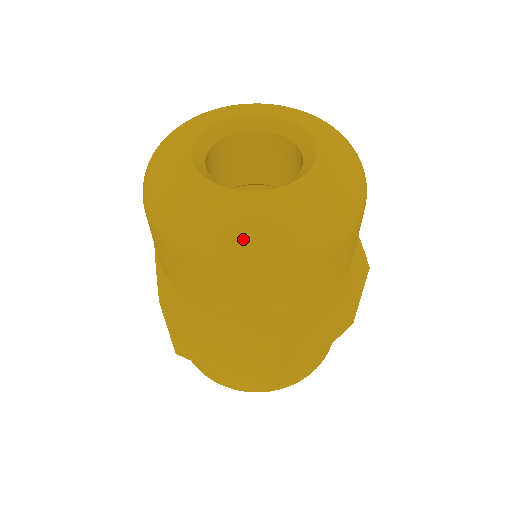
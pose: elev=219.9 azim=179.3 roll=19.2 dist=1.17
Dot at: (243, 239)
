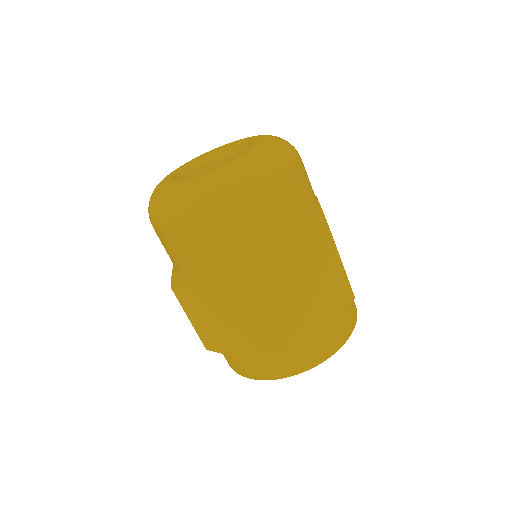
Dot at: (265, 163)
